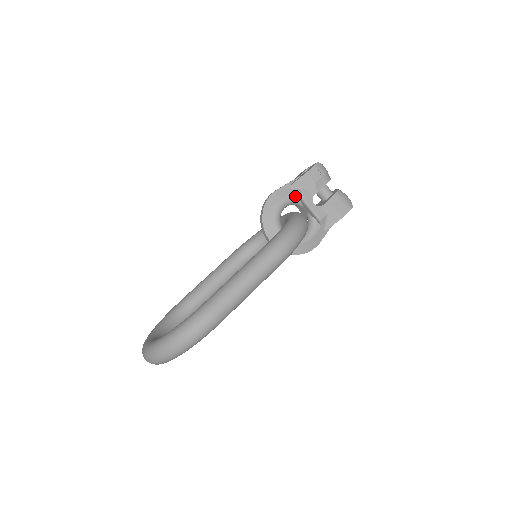
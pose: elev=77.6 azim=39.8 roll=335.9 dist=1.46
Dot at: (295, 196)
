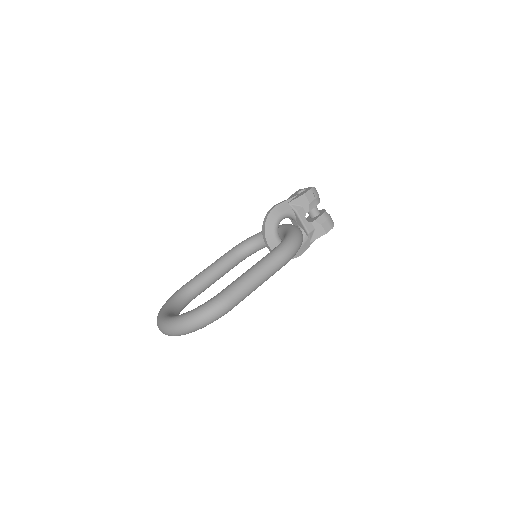
Dot at: (292, 211)
